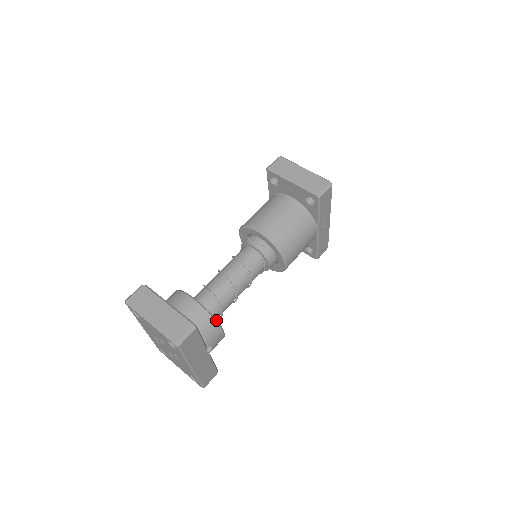
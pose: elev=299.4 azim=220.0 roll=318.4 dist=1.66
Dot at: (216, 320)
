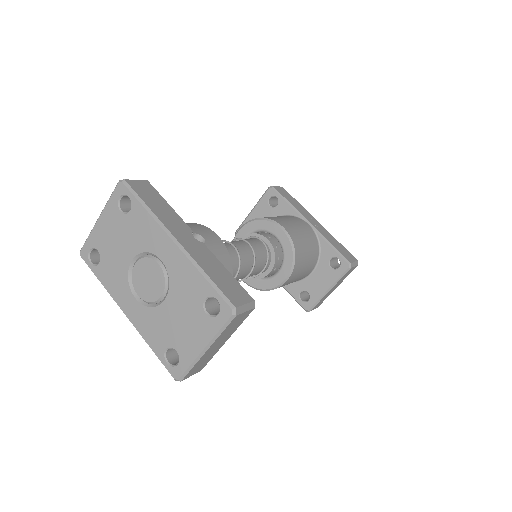
Dot at: occluded
